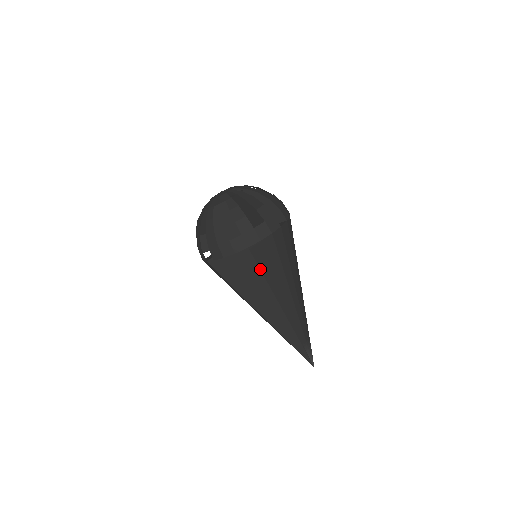
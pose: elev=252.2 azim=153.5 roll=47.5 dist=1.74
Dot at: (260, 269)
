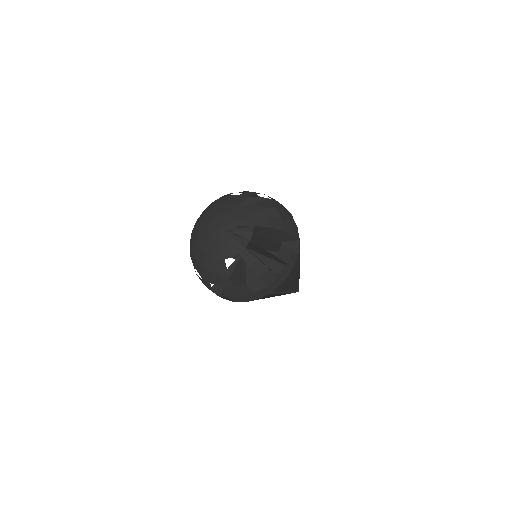
Dot at: occluded
